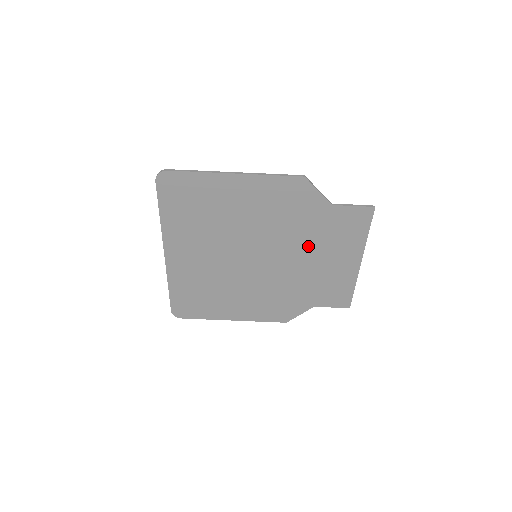
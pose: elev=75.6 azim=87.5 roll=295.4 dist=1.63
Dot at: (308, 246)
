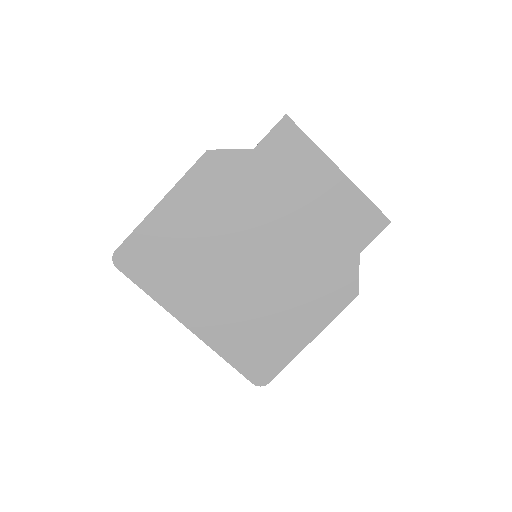
Dot at: (281, 202)
